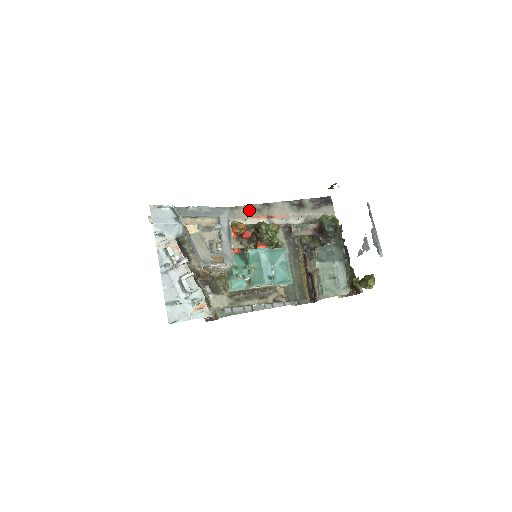
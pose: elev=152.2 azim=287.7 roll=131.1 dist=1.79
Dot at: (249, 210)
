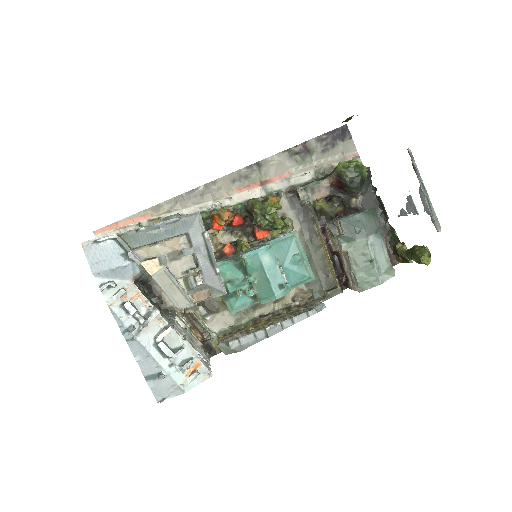
Dot at: (232, 181)
